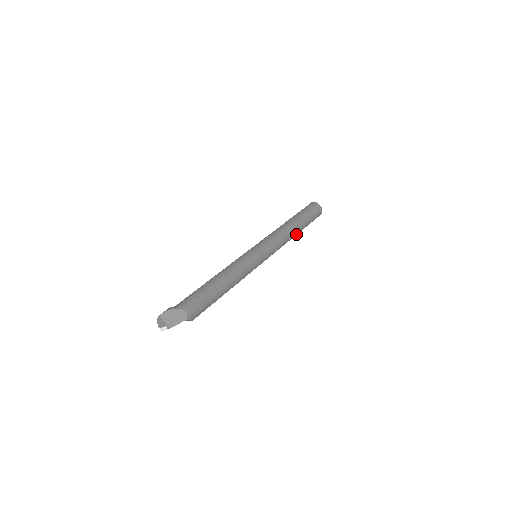
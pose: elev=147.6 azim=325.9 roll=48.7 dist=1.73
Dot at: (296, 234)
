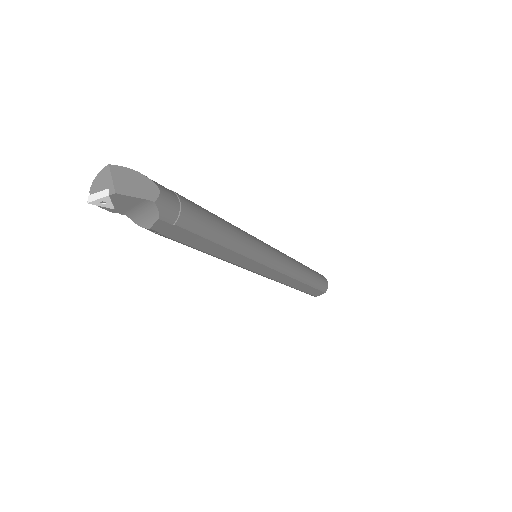
Dot at: (302, 281)
